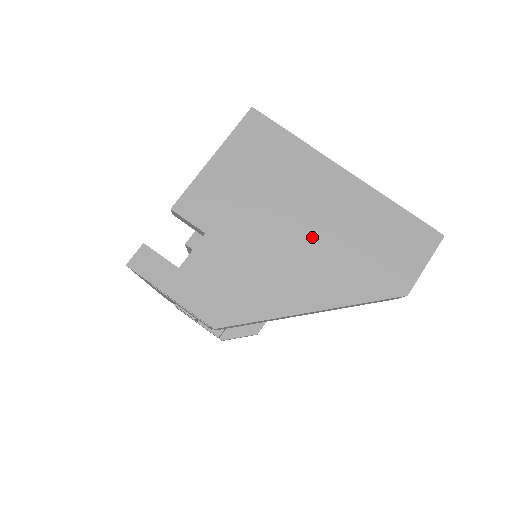
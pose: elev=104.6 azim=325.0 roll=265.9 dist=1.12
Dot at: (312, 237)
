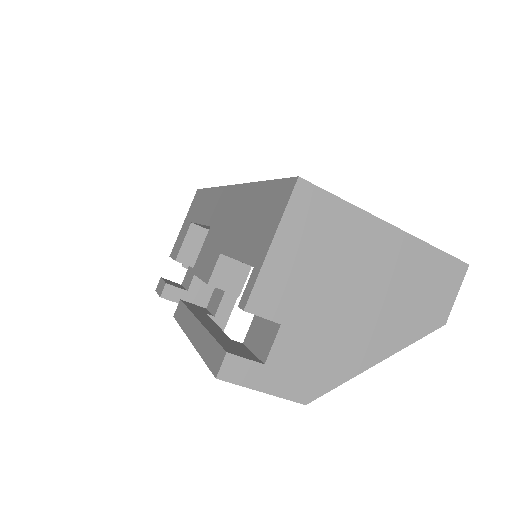
Dot at: (371, 298)
